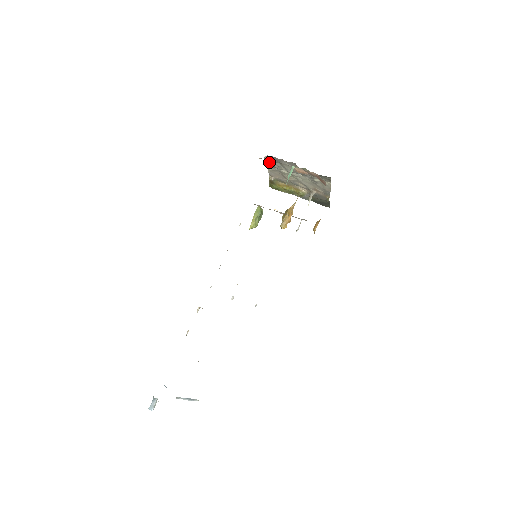
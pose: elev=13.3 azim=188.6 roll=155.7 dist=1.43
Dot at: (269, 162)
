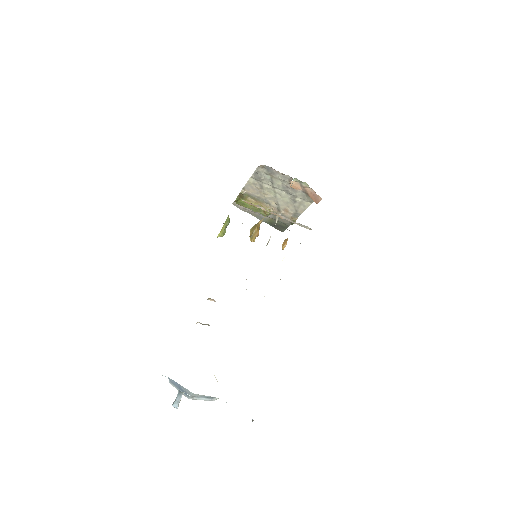
Dot at: (258, 173)
